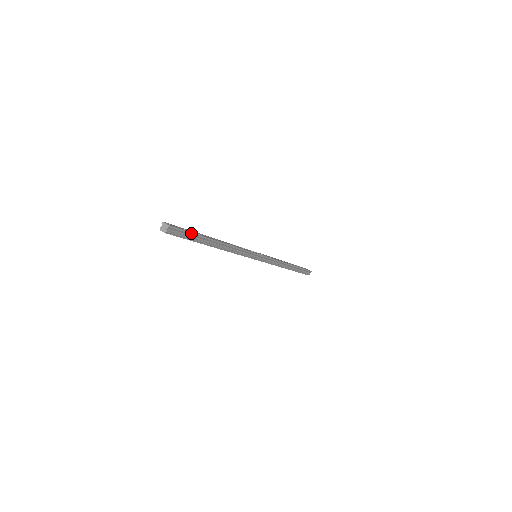
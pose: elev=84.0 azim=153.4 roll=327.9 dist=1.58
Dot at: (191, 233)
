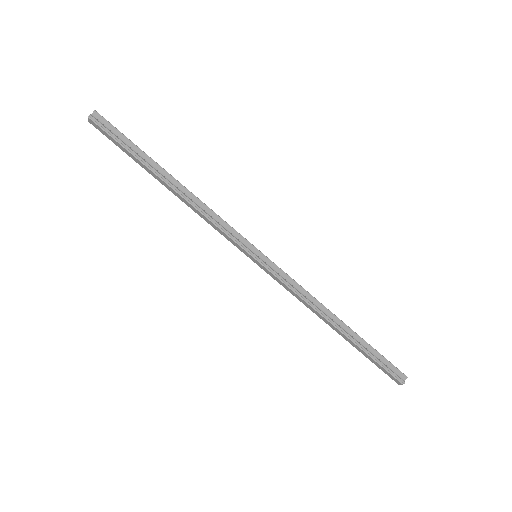
Dot at: (127, 139)
